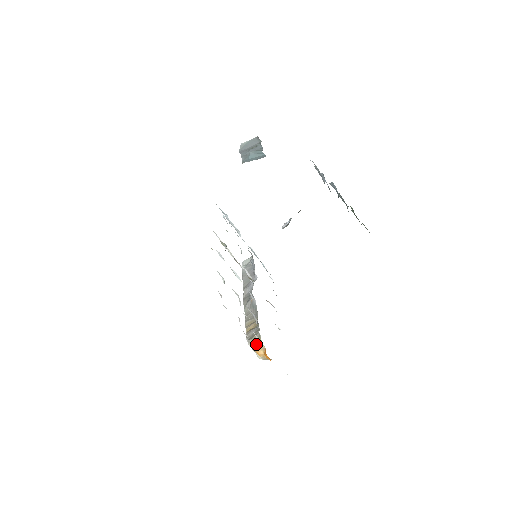
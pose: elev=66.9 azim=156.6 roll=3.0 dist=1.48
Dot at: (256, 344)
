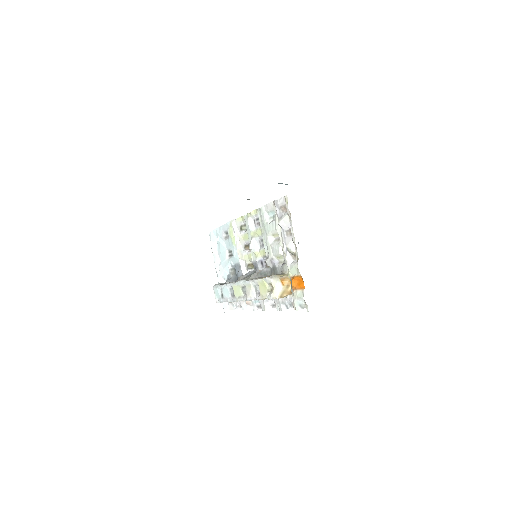
Dot at: (282, 276)
